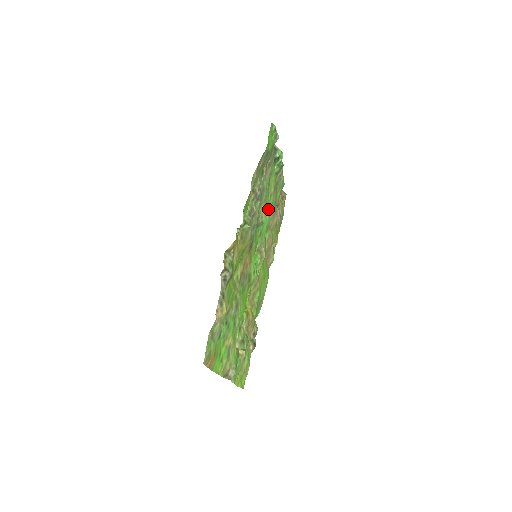
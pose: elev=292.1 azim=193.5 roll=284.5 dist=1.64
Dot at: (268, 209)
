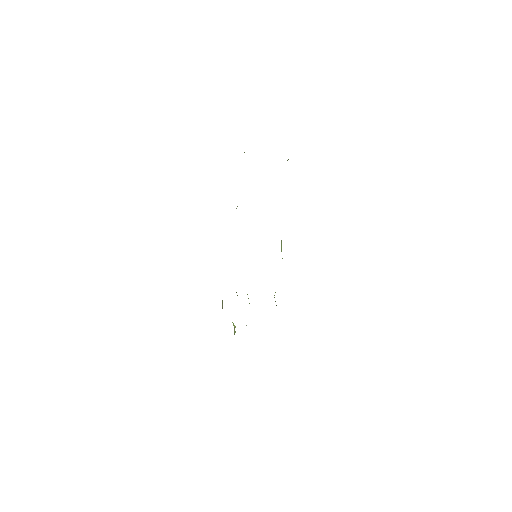
Dot at: occluded
